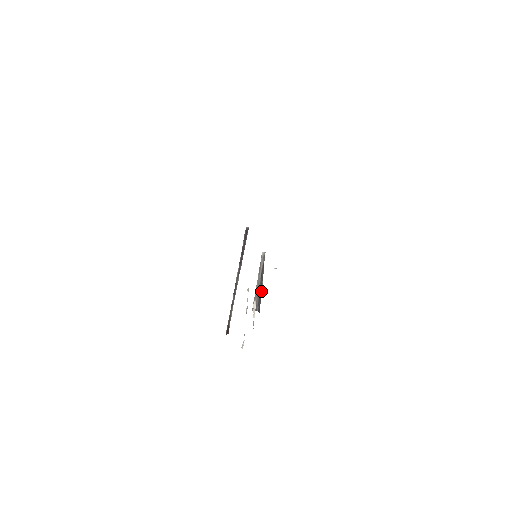
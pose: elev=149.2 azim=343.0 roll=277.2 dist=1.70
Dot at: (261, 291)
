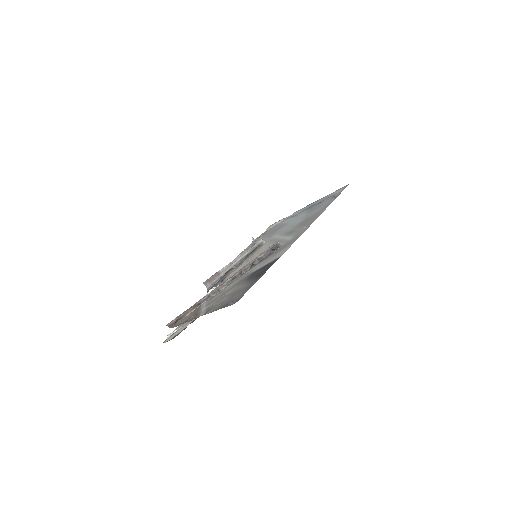
Dot at: (227, 275)
